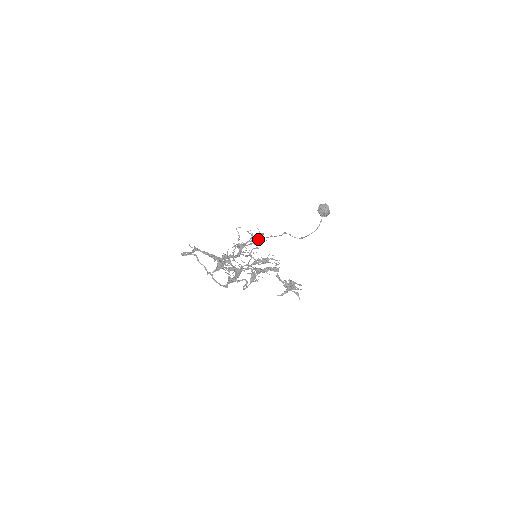
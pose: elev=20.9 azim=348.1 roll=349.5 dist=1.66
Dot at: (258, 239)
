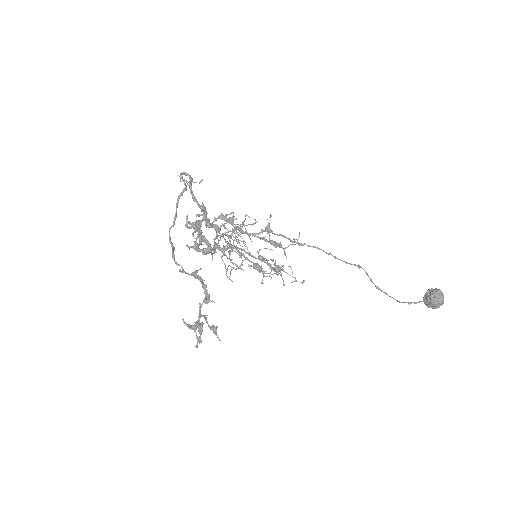
Dot at: (276, 245)
